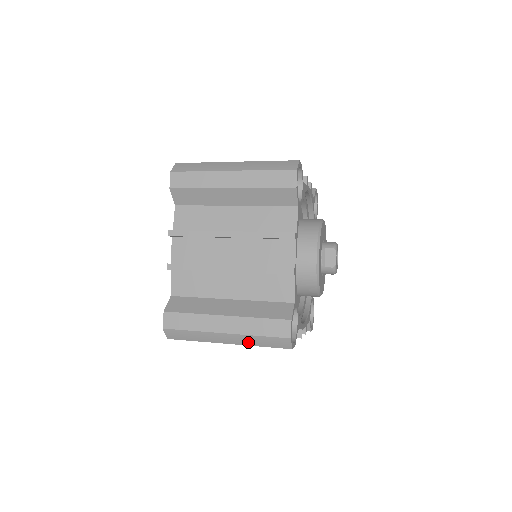
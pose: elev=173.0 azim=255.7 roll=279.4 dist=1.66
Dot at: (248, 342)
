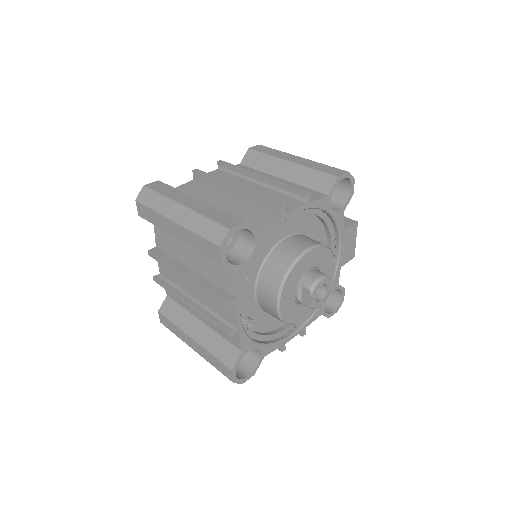
Dot at: occluded
